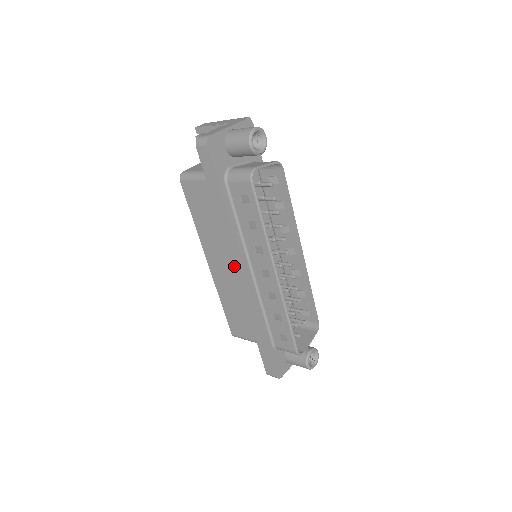
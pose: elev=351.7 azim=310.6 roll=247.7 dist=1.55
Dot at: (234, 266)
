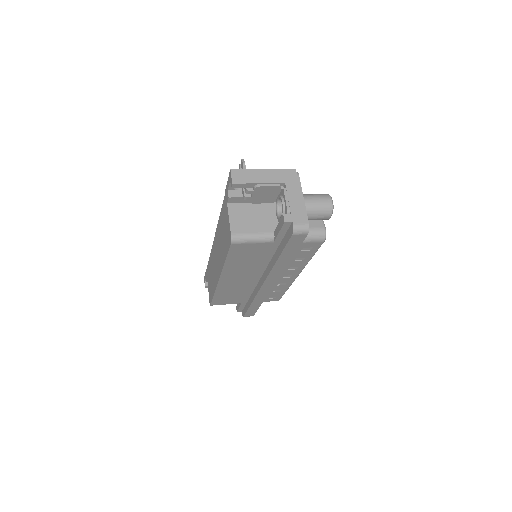
Dot at: (265, 283)
